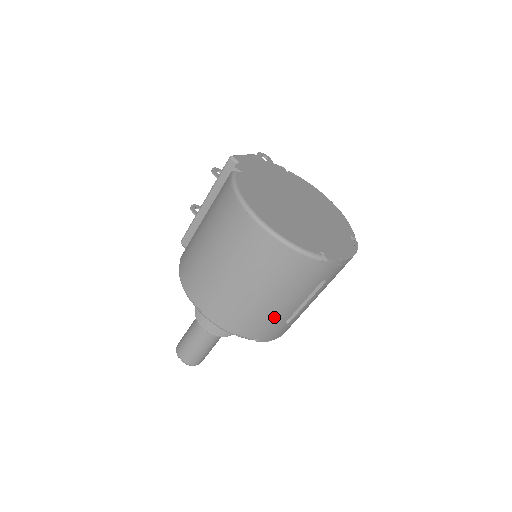
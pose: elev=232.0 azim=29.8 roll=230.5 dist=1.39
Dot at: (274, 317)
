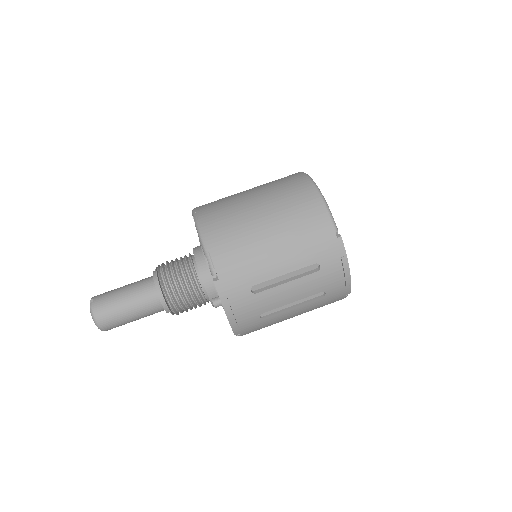
Dot at: (255, 262)
